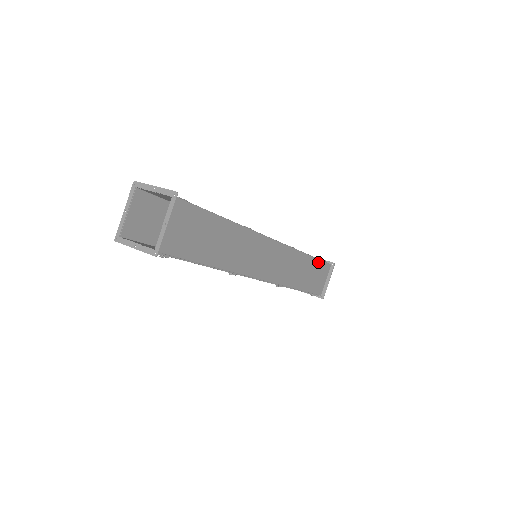
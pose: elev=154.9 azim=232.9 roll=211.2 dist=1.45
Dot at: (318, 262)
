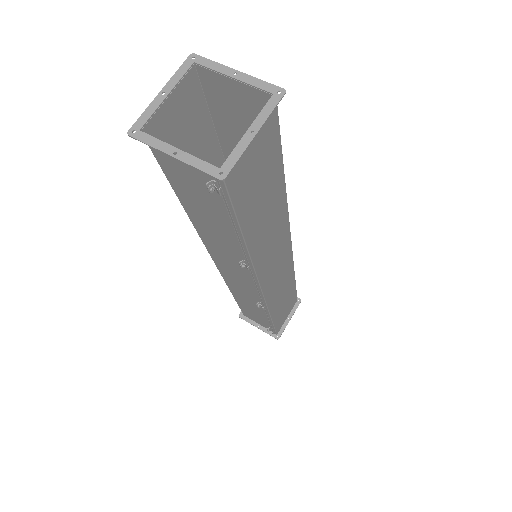
Dot at: (294, 292)
